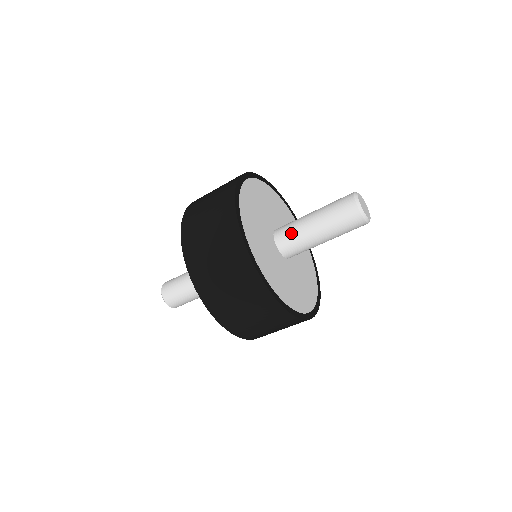
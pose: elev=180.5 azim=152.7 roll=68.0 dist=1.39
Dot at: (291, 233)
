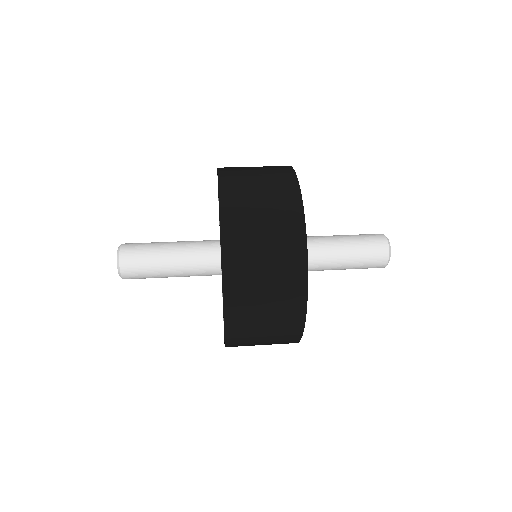
Dot at: (315, 256)
